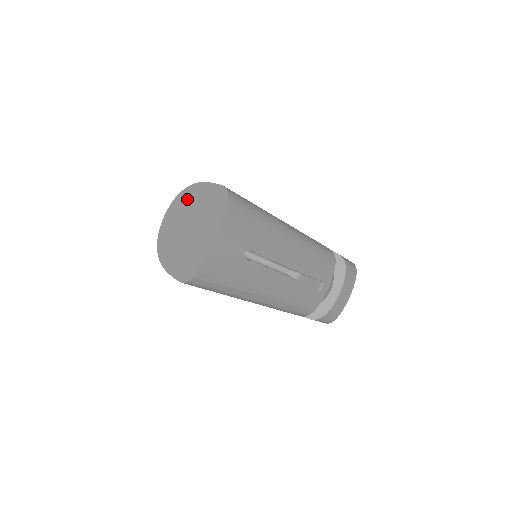
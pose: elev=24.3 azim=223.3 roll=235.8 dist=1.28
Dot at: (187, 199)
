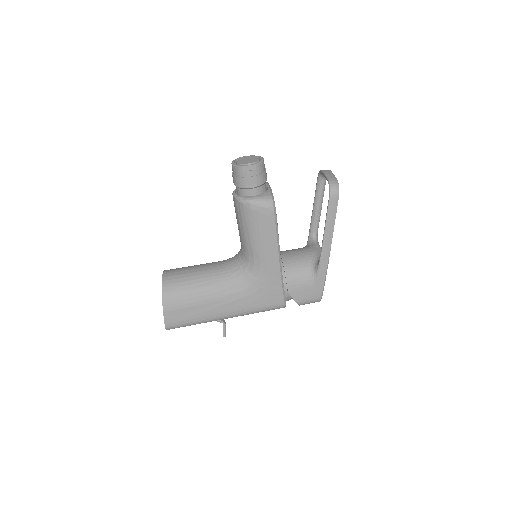
Dot at: occluded
